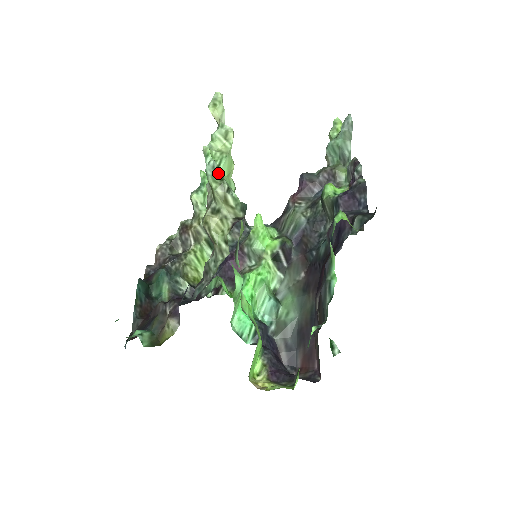
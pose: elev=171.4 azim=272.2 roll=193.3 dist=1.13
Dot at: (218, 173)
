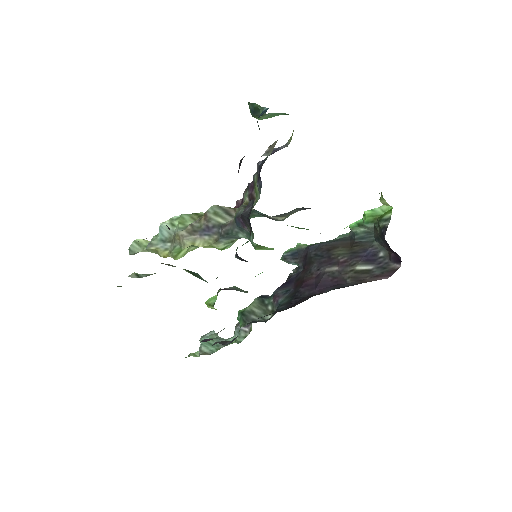
Dot at: occluded
